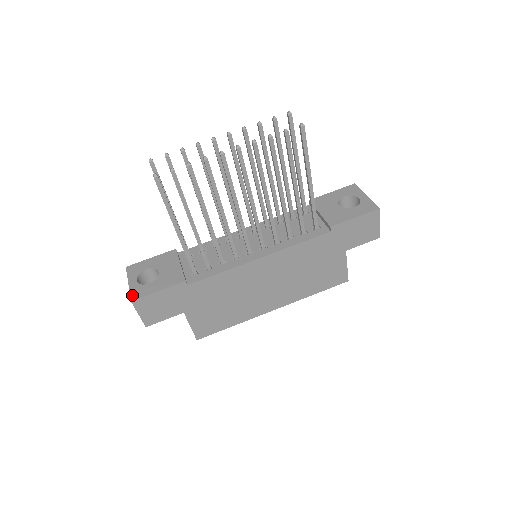
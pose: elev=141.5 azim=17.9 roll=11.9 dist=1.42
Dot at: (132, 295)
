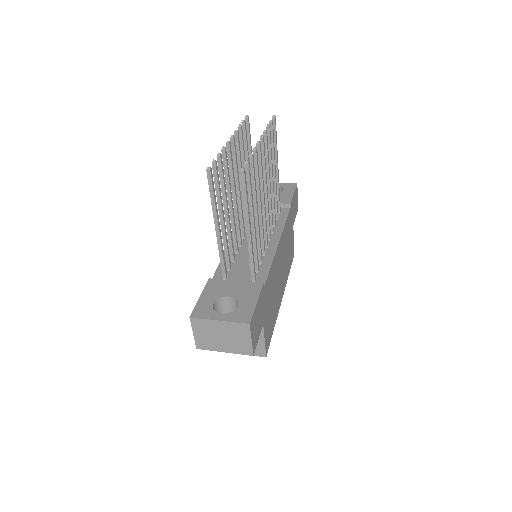
Dot at: (241, 321)
